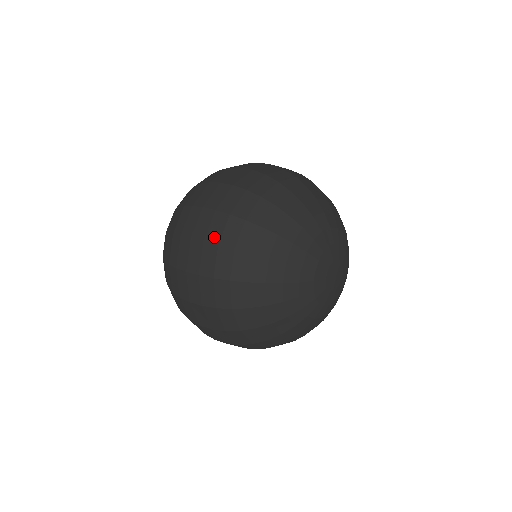
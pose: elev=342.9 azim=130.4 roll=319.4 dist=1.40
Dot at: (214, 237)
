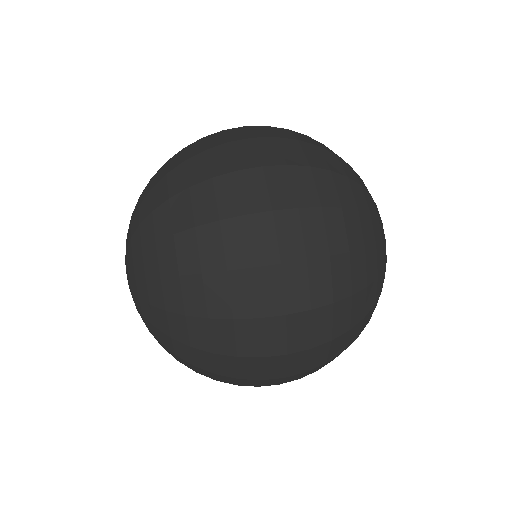
Dot at: (298, 159)
